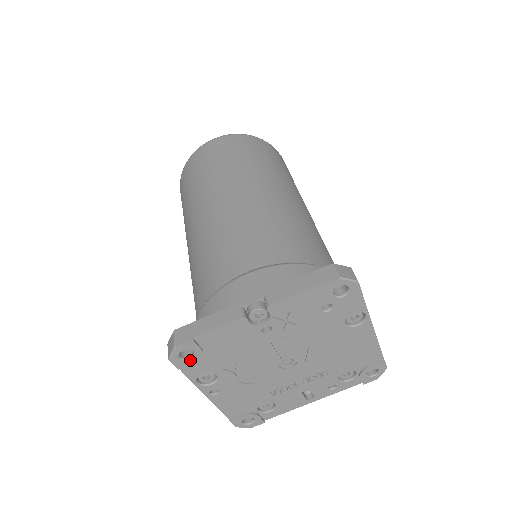
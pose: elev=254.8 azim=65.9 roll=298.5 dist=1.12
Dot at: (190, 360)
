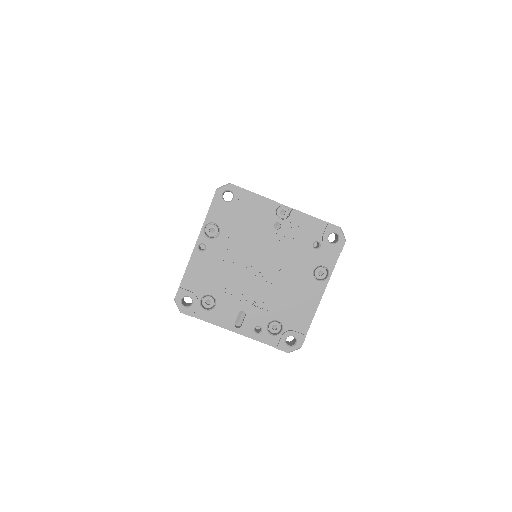
Dot at: (225, 202)
